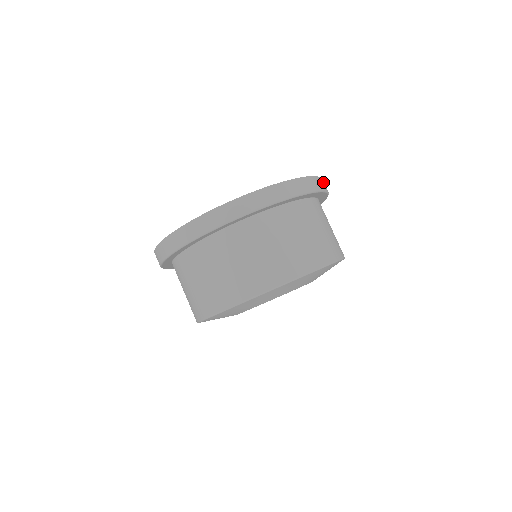
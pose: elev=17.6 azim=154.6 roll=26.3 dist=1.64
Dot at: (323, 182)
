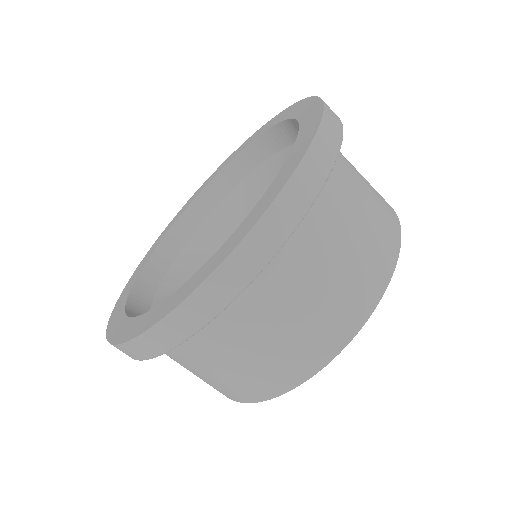
Dot at: (312, 160)
